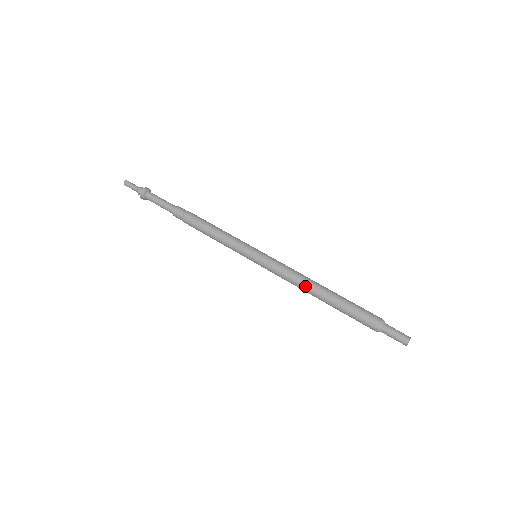
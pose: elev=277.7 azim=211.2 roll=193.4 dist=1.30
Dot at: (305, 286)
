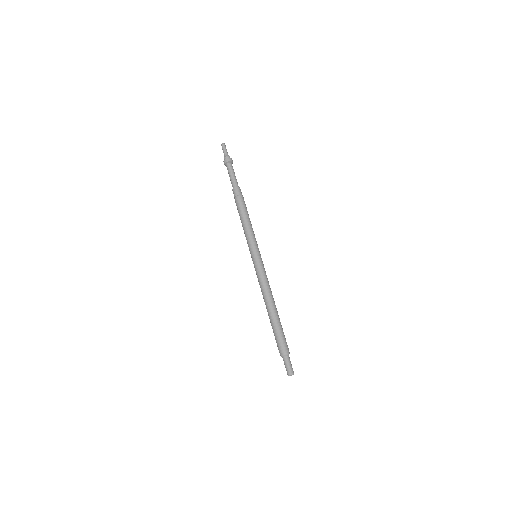
Dot at: (267, 297)
